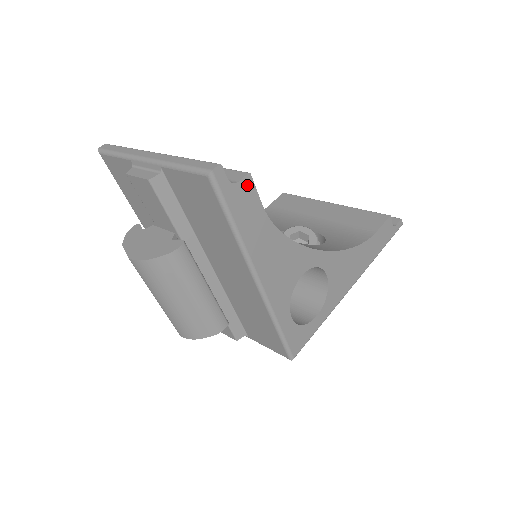
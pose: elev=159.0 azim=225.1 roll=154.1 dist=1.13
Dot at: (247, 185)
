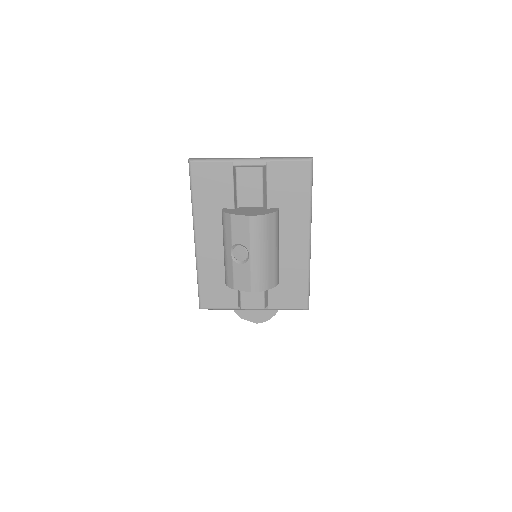
Dot at: occluded
